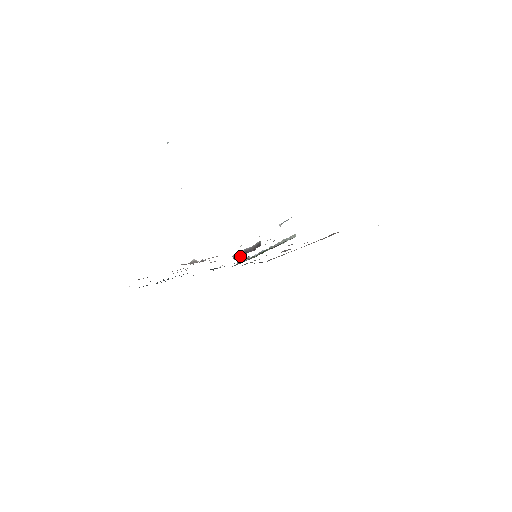
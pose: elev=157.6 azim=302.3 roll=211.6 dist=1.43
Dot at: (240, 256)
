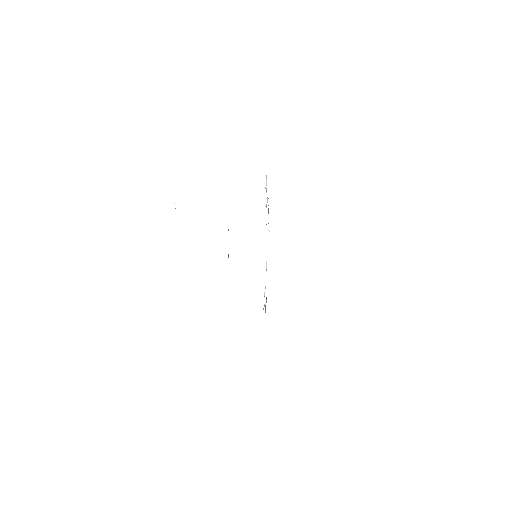
Dot at: occluded
